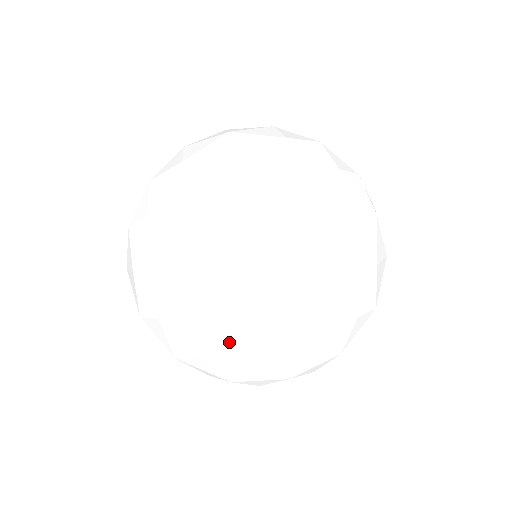
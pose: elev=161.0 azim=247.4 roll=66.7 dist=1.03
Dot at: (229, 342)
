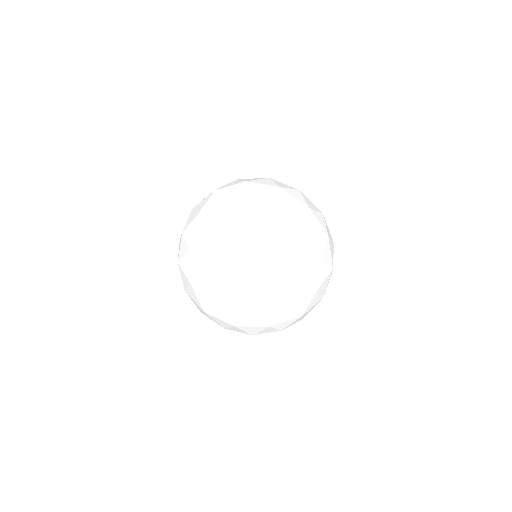
Dot at: (252, 270)
